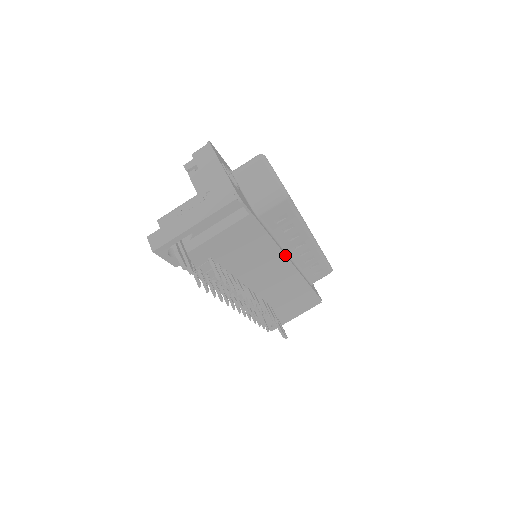
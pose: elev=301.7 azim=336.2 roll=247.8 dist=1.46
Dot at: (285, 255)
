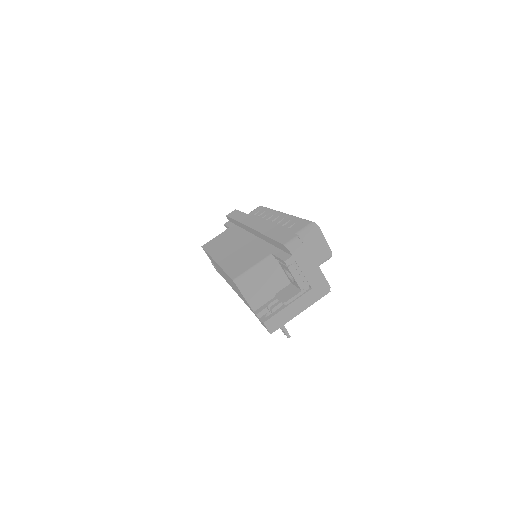
Dot at: occluded
